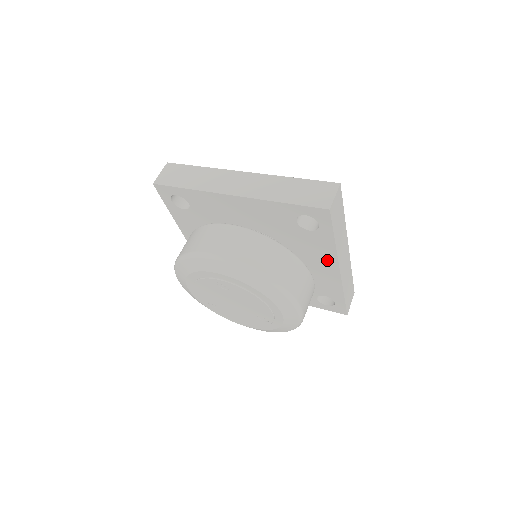
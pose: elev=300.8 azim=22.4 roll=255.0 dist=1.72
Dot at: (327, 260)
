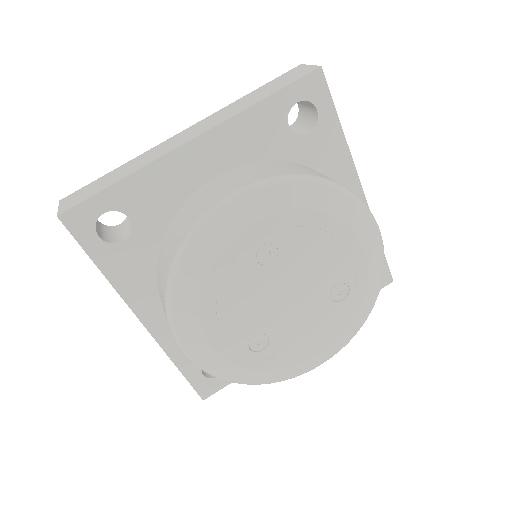
Dot at: (343, 180)
